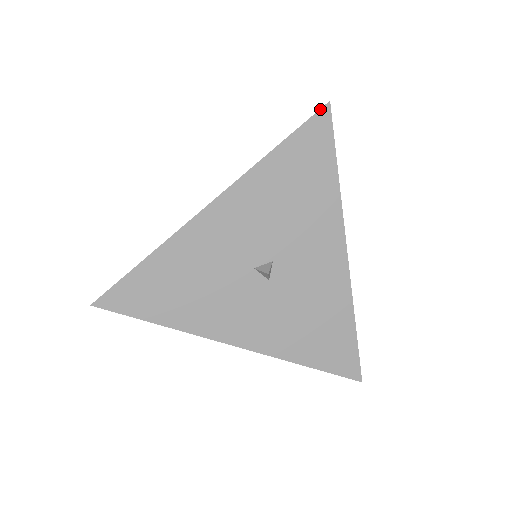
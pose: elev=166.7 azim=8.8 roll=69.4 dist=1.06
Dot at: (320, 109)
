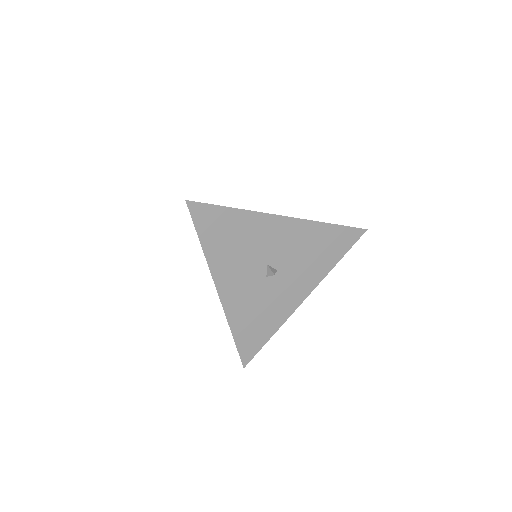
Dot at: occluded
